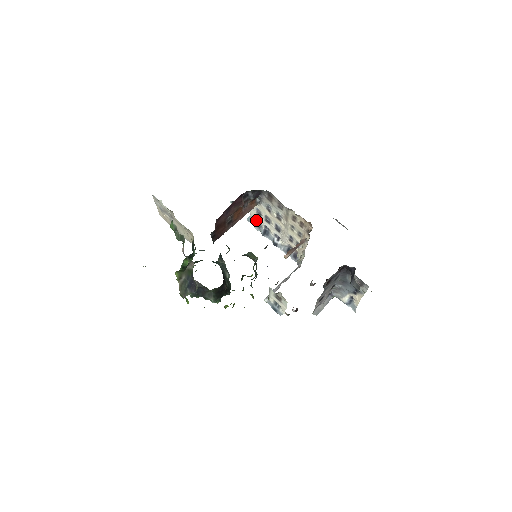
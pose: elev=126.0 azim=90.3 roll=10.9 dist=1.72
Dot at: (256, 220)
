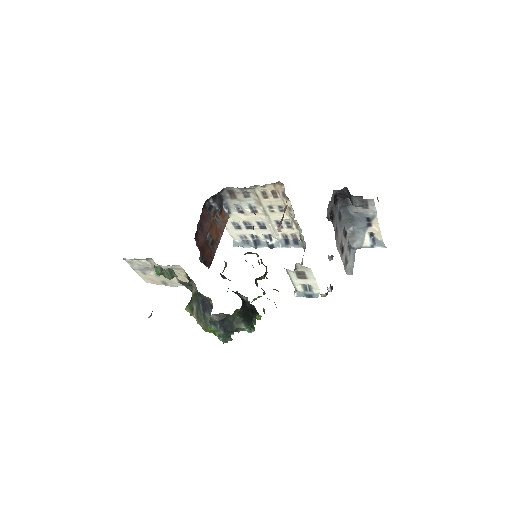
Dot at: (240, 239)
